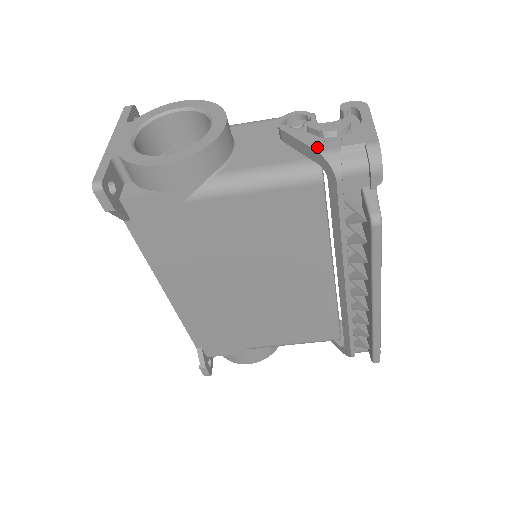
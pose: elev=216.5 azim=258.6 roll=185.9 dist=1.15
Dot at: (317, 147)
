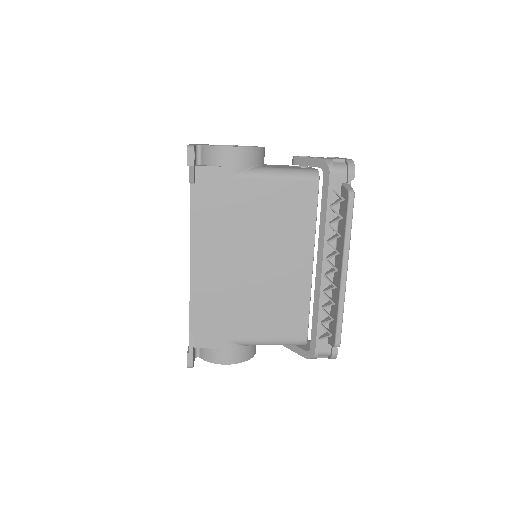
Dot at: (319, 158)
